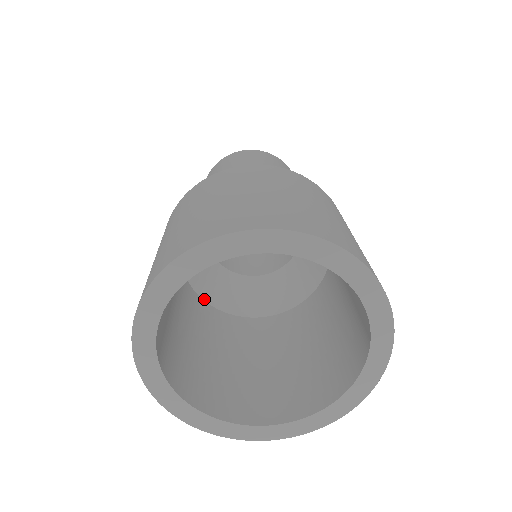
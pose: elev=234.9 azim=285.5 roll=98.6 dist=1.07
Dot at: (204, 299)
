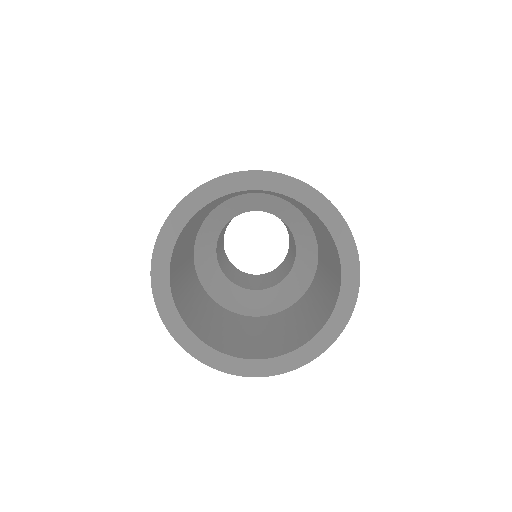
Dot at: (199, 279)
